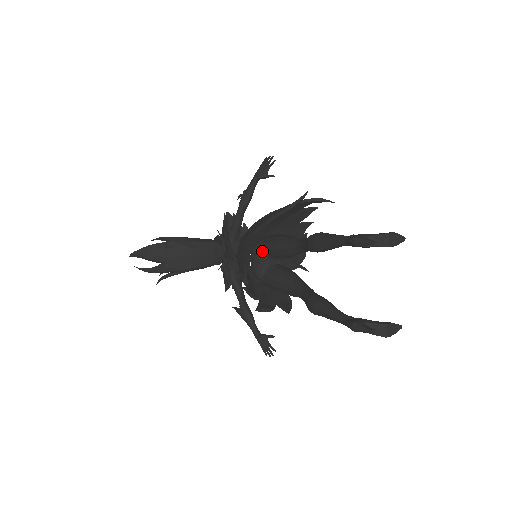
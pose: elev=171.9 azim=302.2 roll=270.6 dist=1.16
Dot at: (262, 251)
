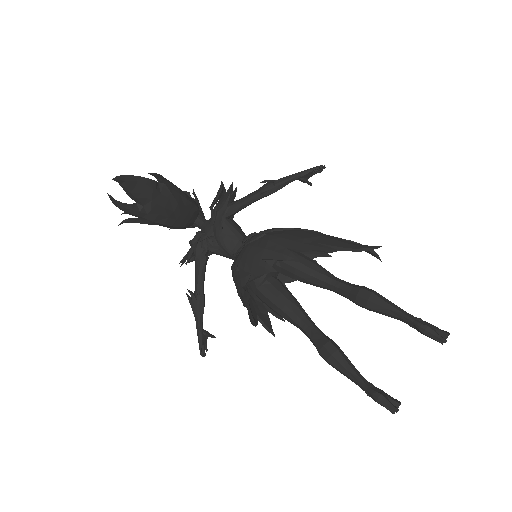
Dot at: (276, 260)
